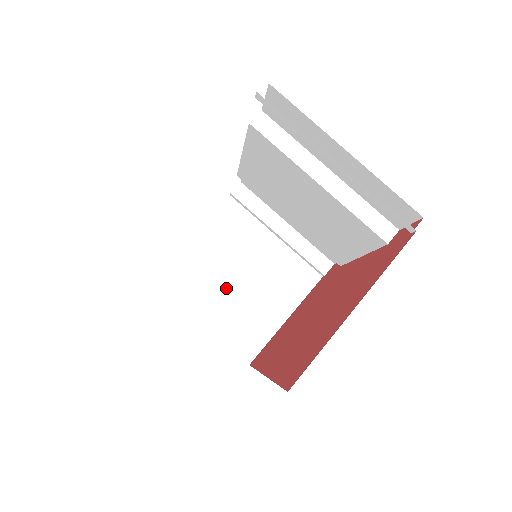
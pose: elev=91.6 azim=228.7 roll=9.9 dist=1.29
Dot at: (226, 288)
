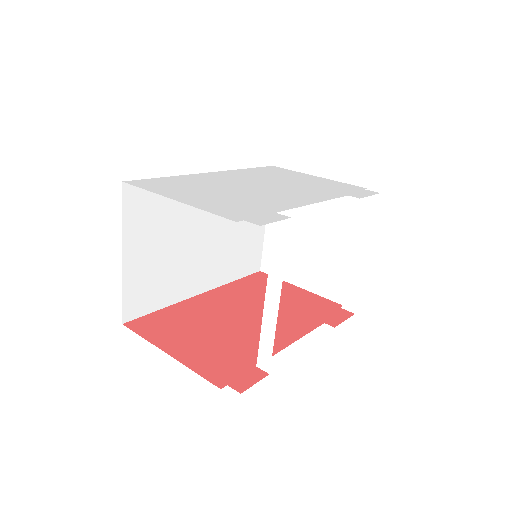
Dot at: (296, 228)
